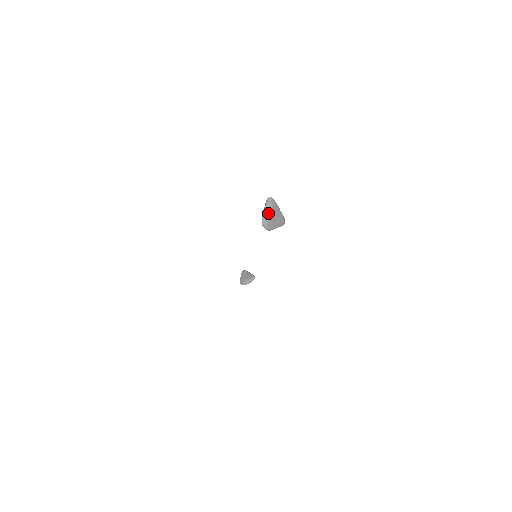
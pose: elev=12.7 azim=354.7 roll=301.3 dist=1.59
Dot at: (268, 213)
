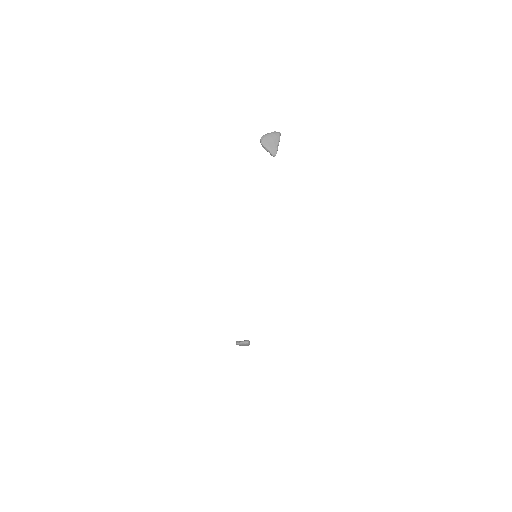
Dot at: (270, 134)
